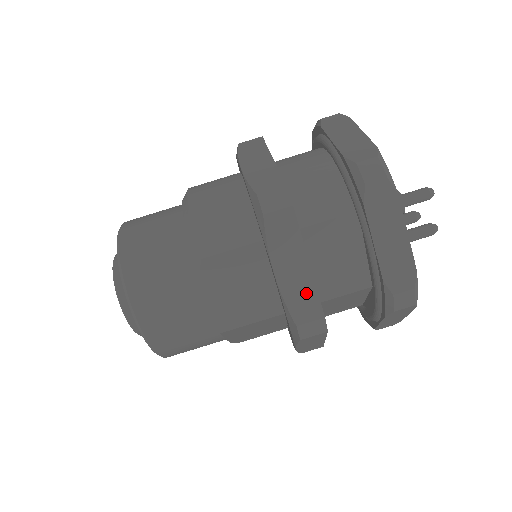
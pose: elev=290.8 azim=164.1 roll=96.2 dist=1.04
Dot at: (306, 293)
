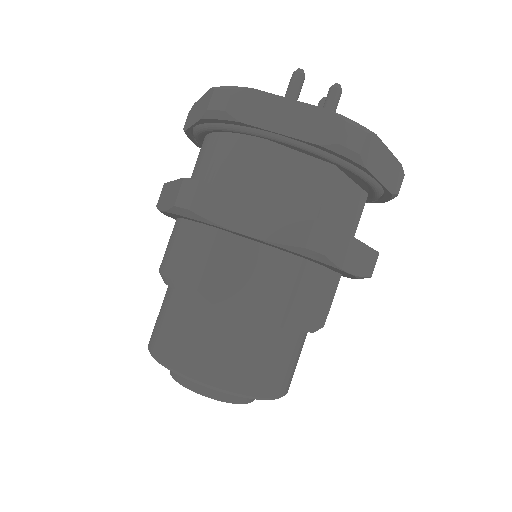
Dot at: (281, 219)
